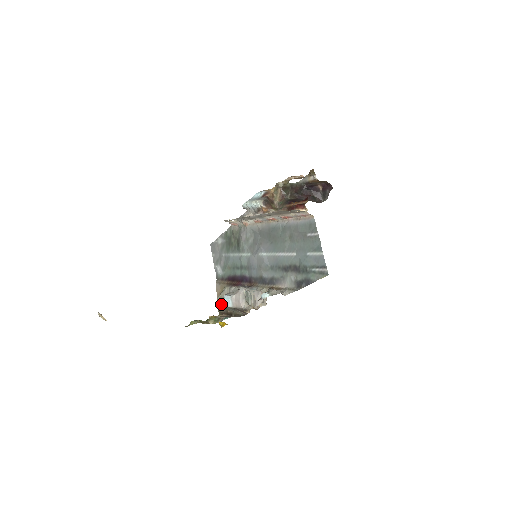
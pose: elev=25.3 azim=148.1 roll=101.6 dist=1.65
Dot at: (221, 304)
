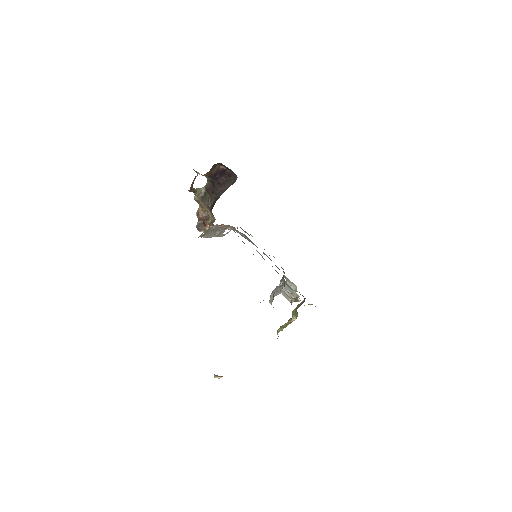
Dot at: occluded
